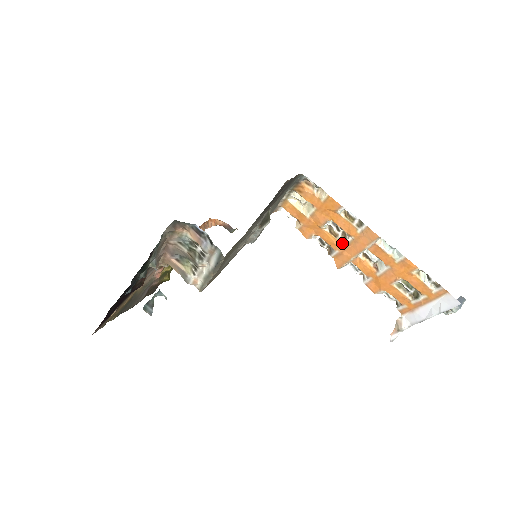
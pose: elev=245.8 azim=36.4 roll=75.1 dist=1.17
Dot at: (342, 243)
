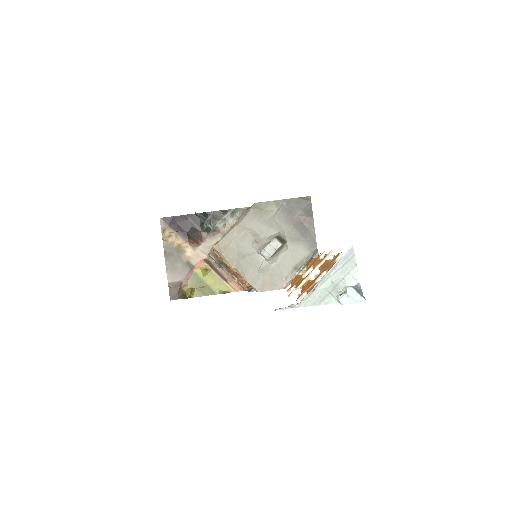
Dot at: occluded
